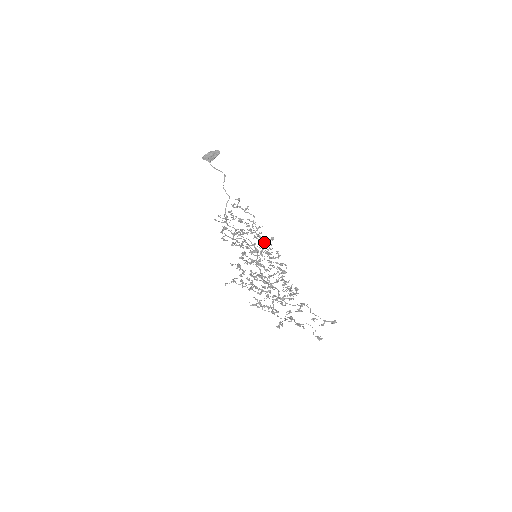
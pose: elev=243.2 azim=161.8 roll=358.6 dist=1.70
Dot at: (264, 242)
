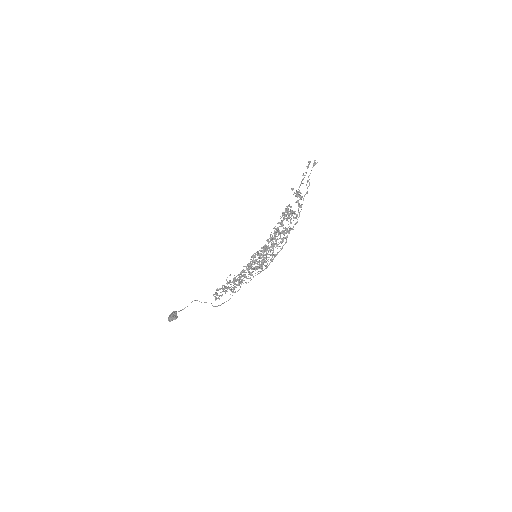
Dot at: occluded
